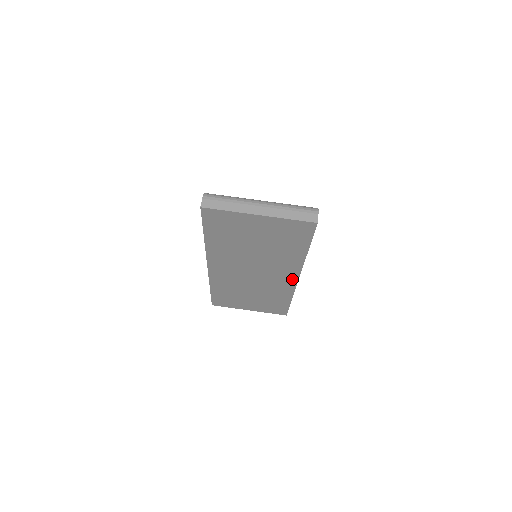
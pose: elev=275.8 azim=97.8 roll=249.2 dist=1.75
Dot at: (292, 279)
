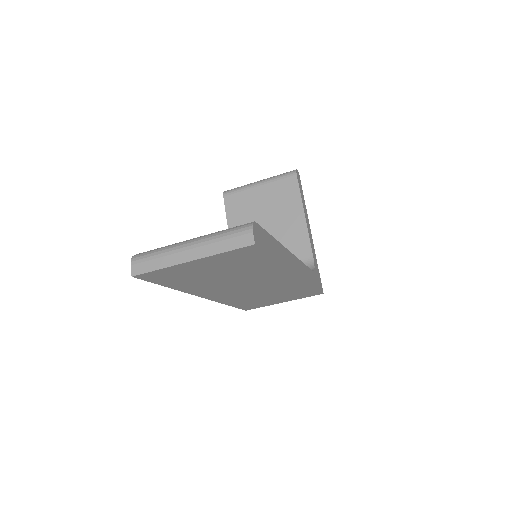
Dot at: (292, 277)
